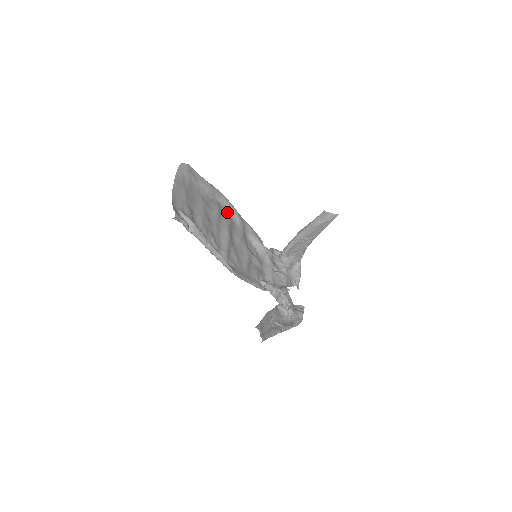
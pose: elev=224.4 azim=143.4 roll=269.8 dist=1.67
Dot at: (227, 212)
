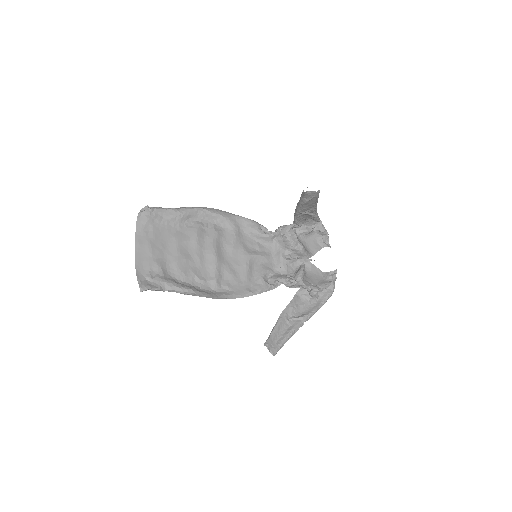
Dot at: (212, 223)
